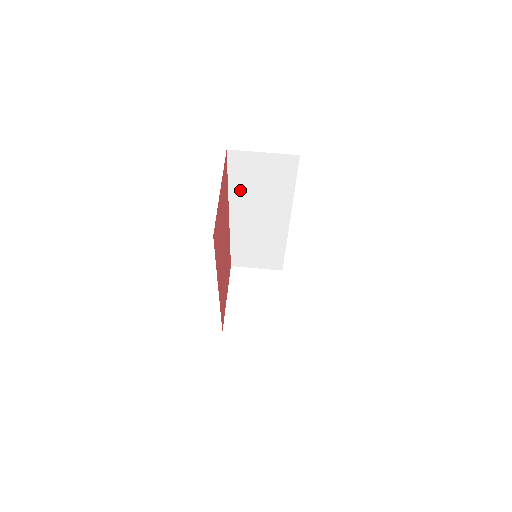
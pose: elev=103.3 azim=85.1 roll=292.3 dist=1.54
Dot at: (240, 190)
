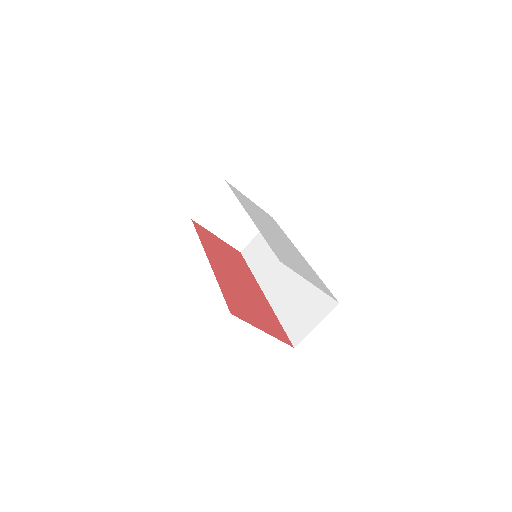
Dot at: occluded
